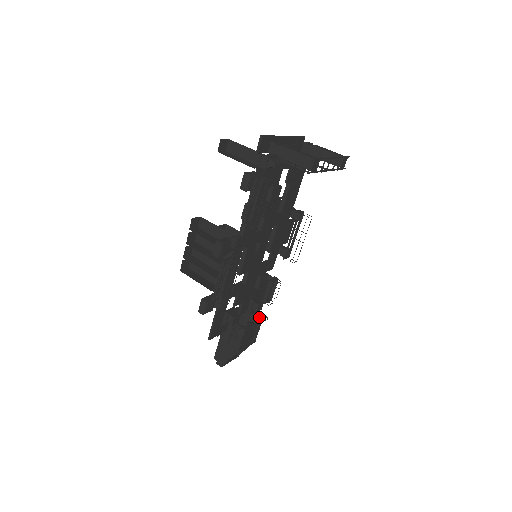
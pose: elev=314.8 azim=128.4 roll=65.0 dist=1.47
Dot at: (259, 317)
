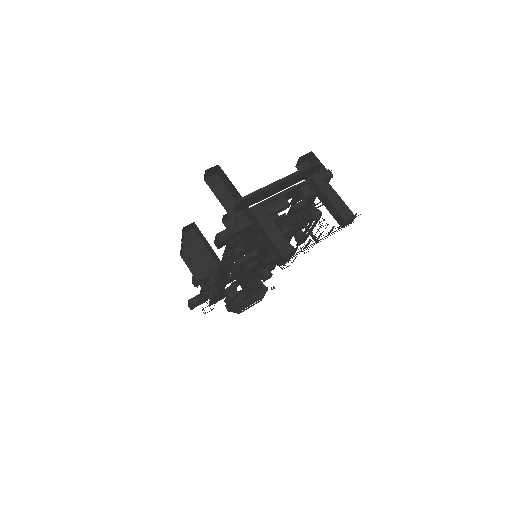
Dot at: (263, 290)
